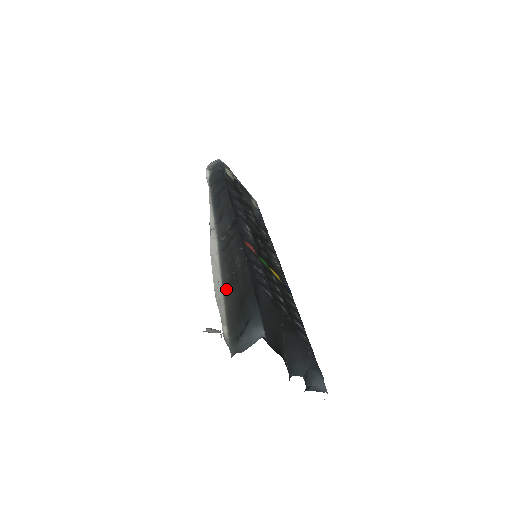
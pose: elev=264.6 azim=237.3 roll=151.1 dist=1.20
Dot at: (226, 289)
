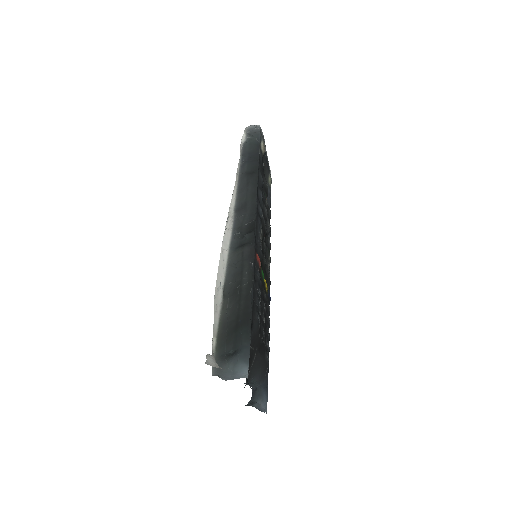
Dot at: (225, 296)
